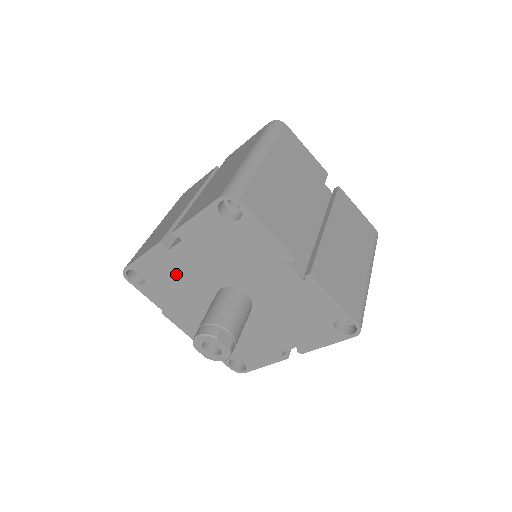
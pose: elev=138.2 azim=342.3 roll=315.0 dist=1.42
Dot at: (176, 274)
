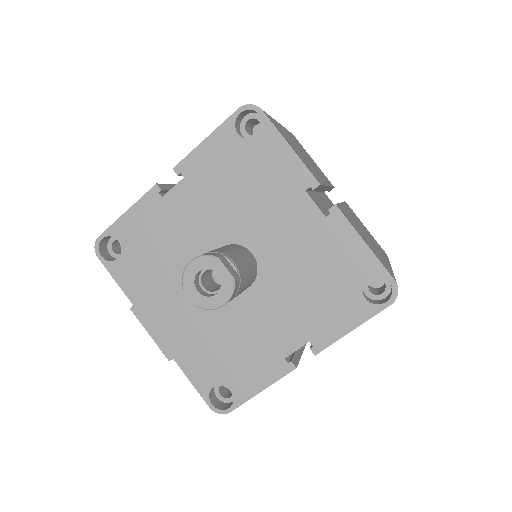
Dot at: (165, 234)
